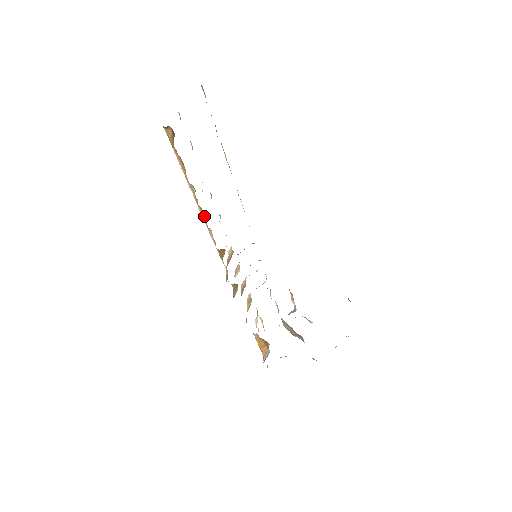
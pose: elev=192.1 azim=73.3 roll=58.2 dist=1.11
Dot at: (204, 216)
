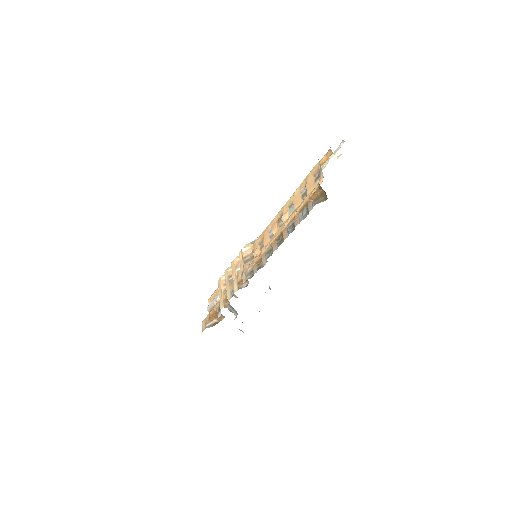
Dot at: (277, 239)
